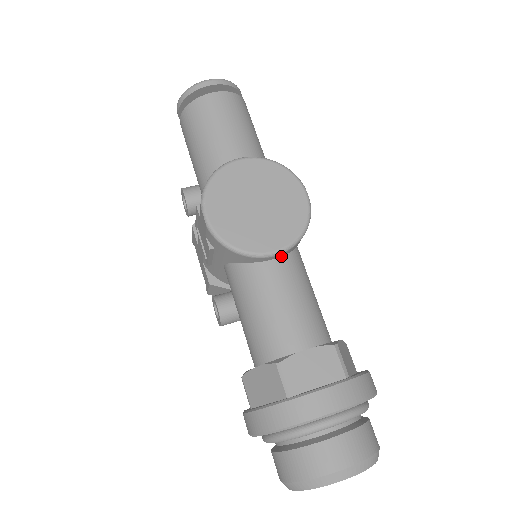
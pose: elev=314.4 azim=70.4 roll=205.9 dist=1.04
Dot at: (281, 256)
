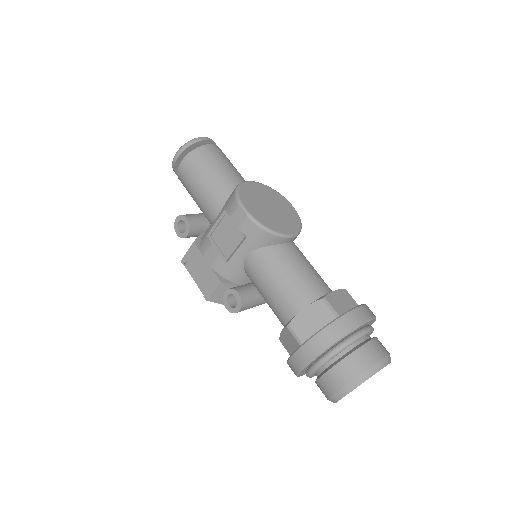
Dot at: (291, 241)
